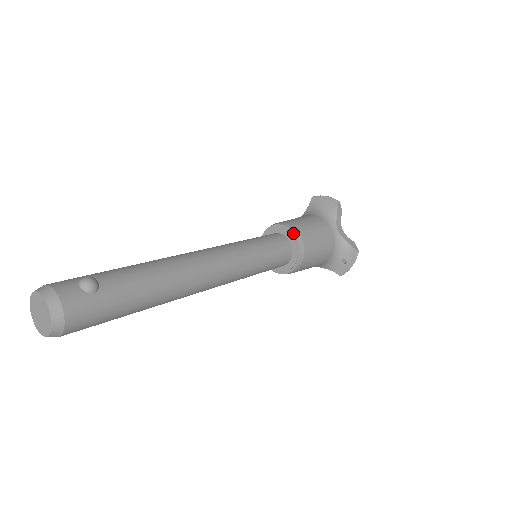
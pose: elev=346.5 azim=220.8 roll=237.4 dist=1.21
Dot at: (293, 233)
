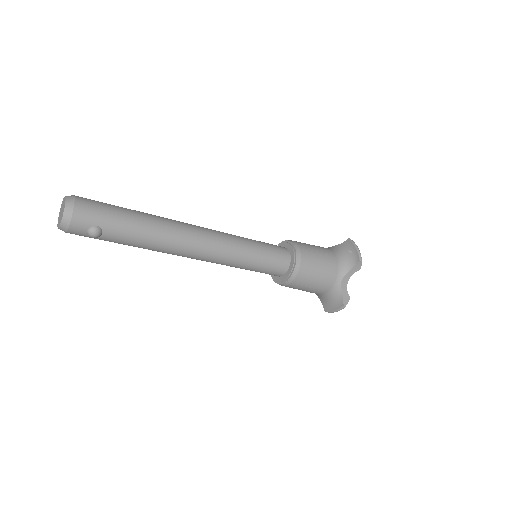
Dot at: (278, 245)
